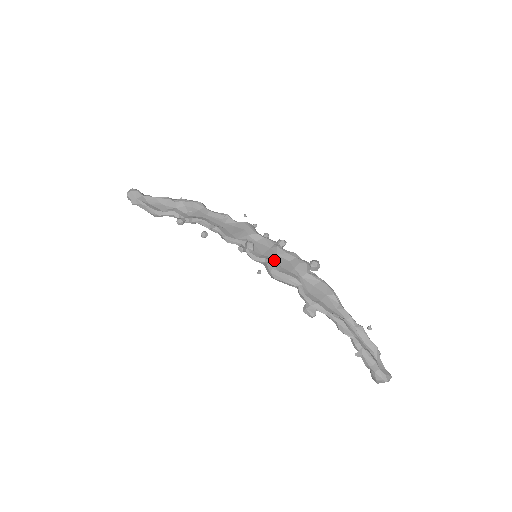
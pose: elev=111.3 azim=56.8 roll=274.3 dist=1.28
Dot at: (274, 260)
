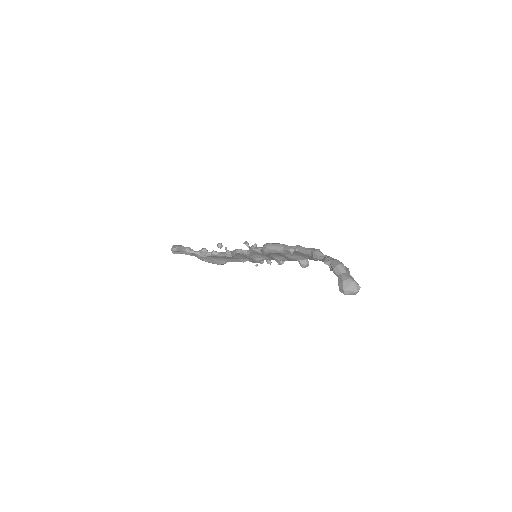
Dot at: occluded
